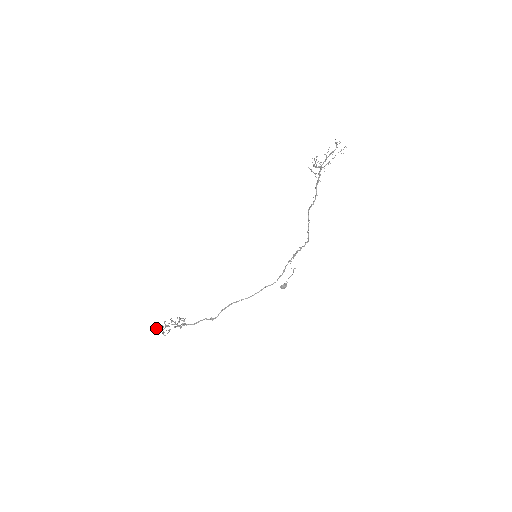
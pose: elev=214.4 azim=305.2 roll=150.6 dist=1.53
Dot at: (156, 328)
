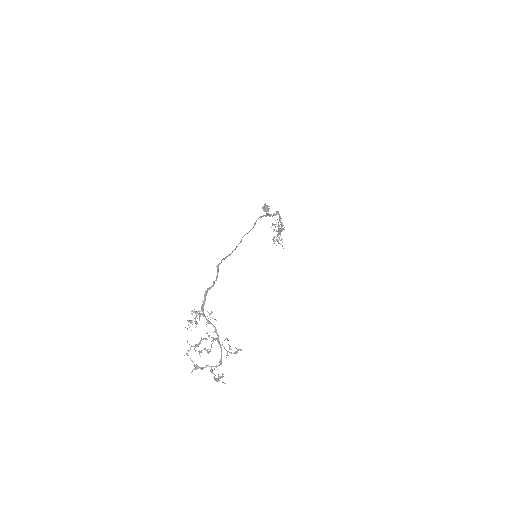
Dot at: occluded
